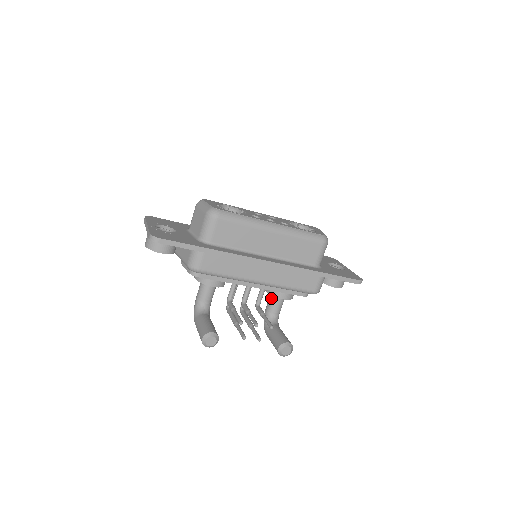
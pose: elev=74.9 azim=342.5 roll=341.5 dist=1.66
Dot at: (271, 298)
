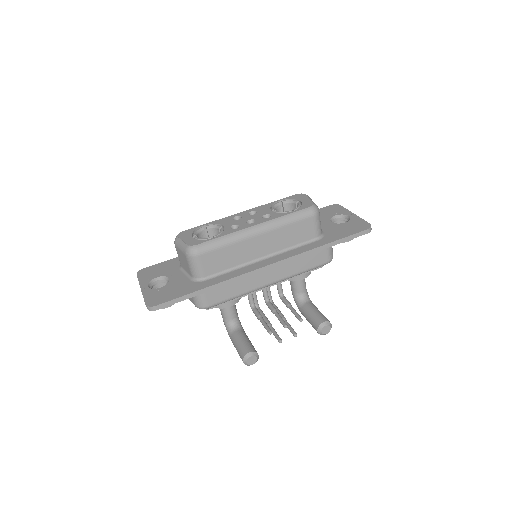
Dot at: (291, 281)
